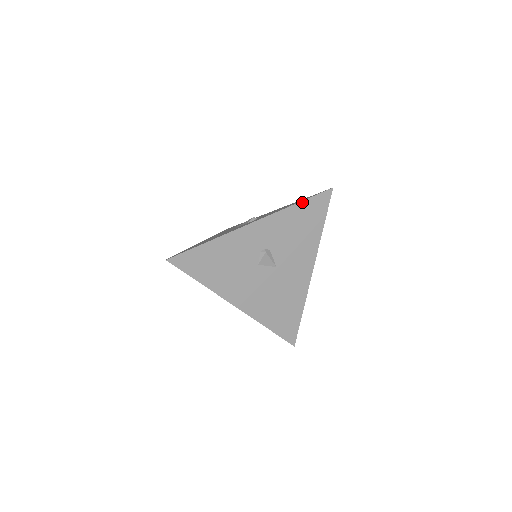
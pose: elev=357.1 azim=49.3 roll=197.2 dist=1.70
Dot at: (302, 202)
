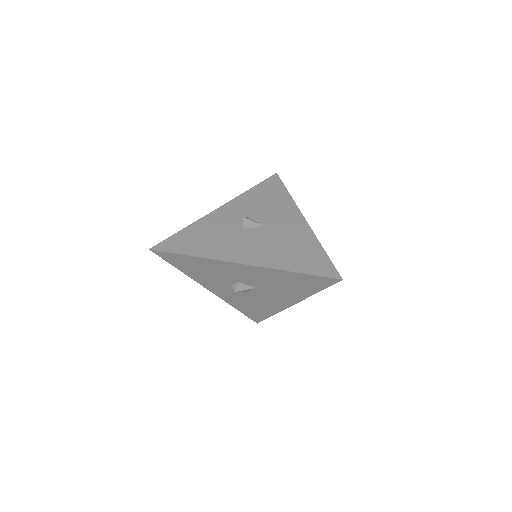
Dot at: (256, 186)
